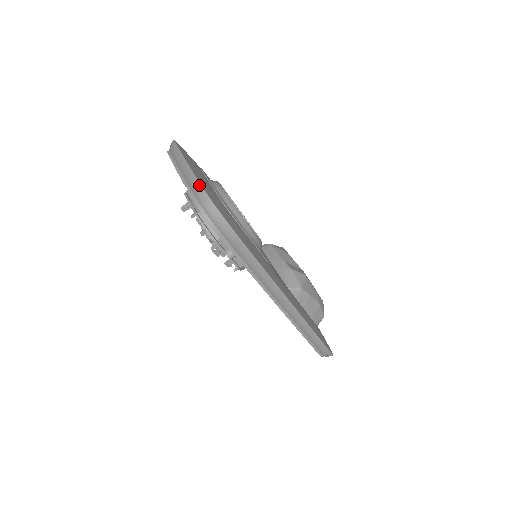
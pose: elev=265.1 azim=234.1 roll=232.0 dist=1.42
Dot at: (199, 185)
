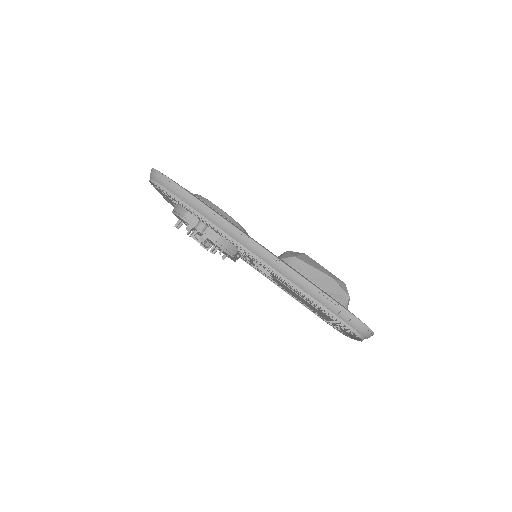
Dot at: occluded
